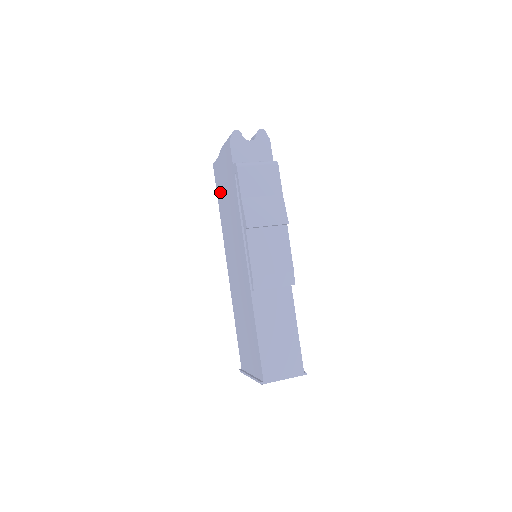
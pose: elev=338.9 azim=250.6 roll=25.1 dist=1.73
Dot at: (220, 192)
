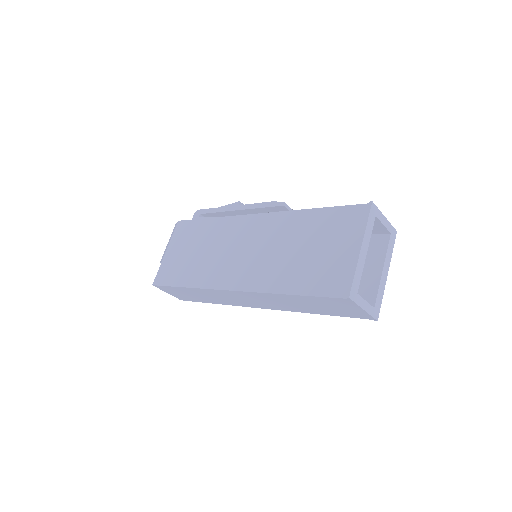
Dot at: (179, 272)
